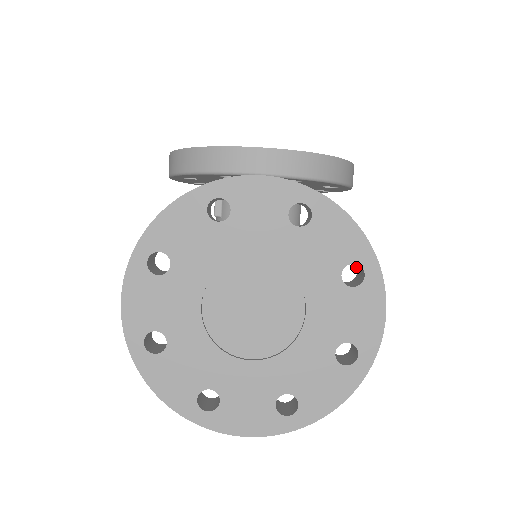
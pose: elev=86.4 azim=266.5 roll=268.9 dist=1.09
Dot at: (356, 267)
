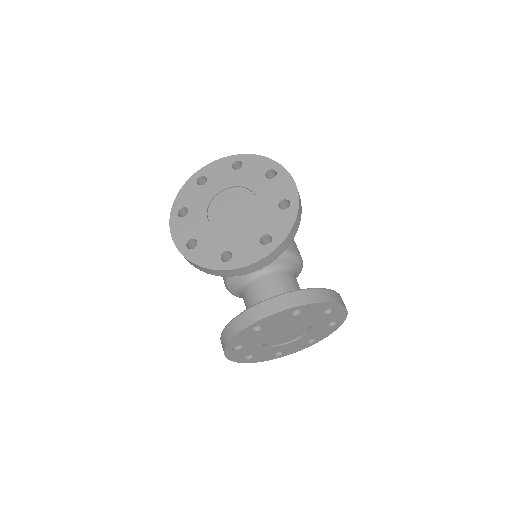
Dot at: occluded
